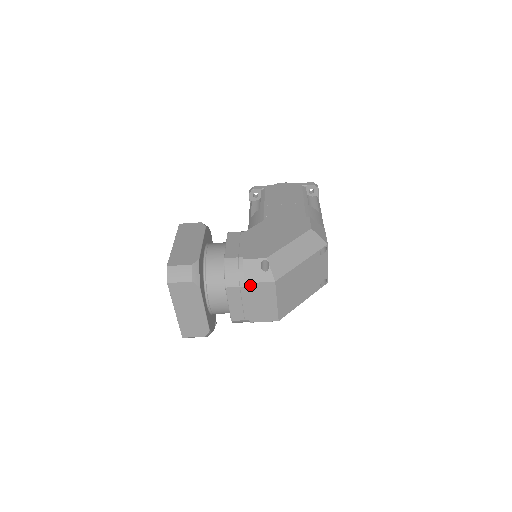
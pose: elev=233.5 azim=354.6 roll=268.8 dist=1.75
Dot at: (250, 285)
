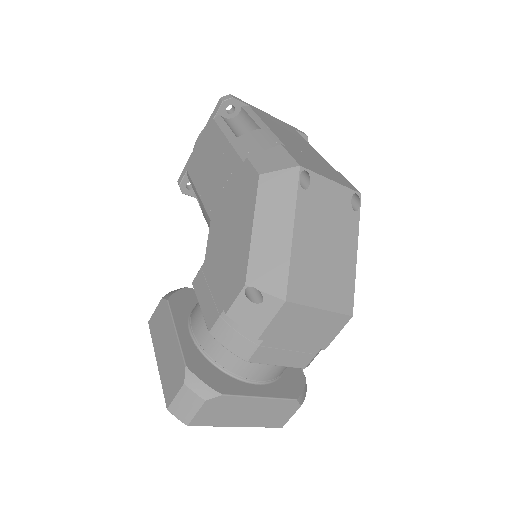
Dot at: (266, 333)
